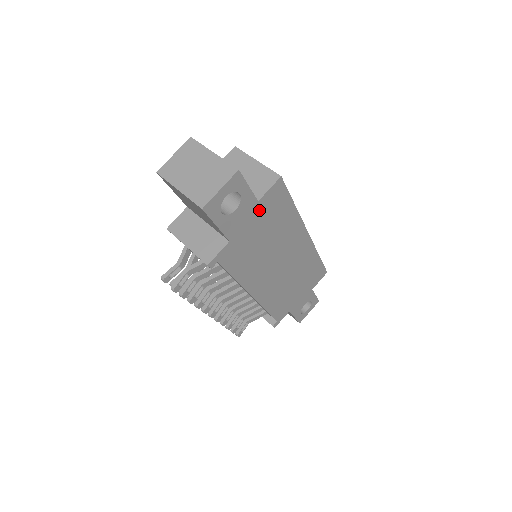
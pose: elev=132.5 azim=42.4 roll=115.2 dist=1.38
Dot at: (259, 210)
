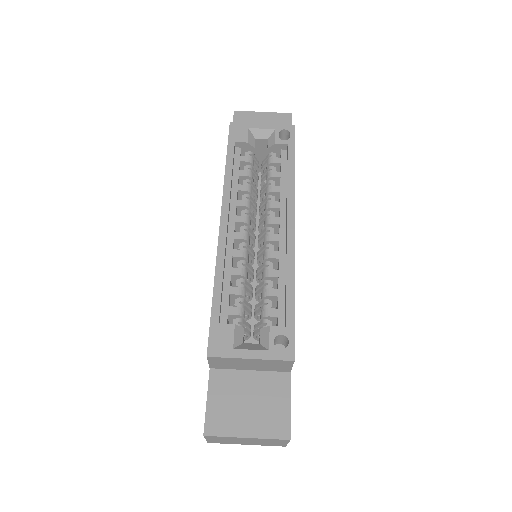
Dot at: occluded
